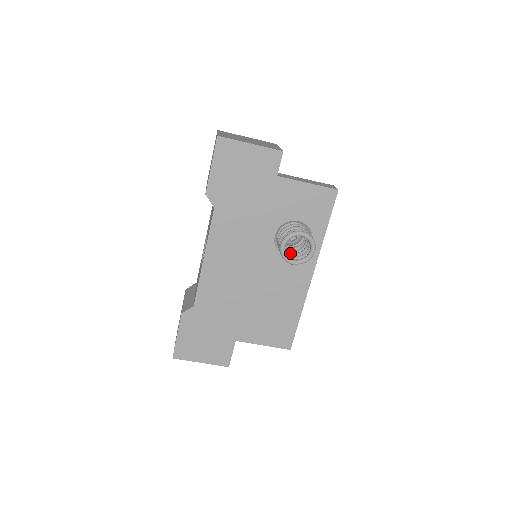
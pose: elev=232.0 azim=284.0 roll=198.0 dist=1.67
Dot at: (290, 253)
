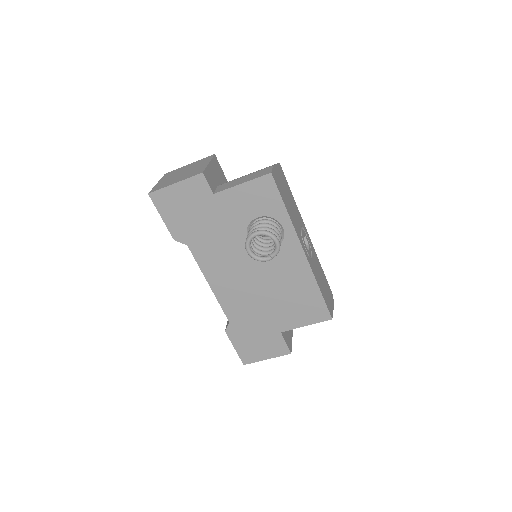
Dot at: (267, 248)
